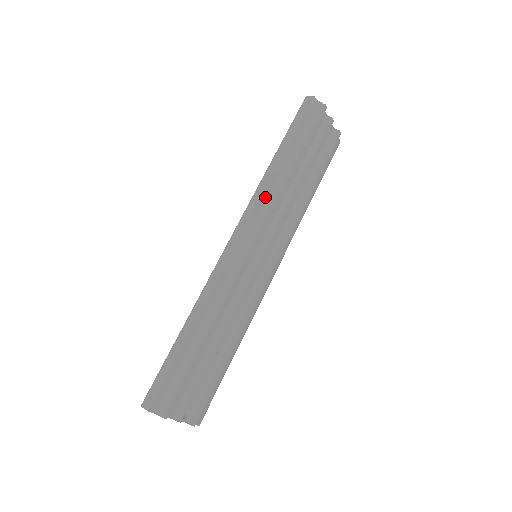
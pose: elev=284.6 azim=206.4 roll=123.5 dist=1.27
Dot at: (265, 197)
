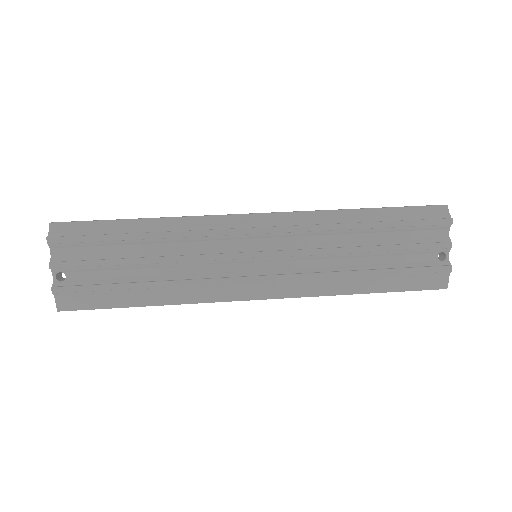
Dot at: (313, 216)
